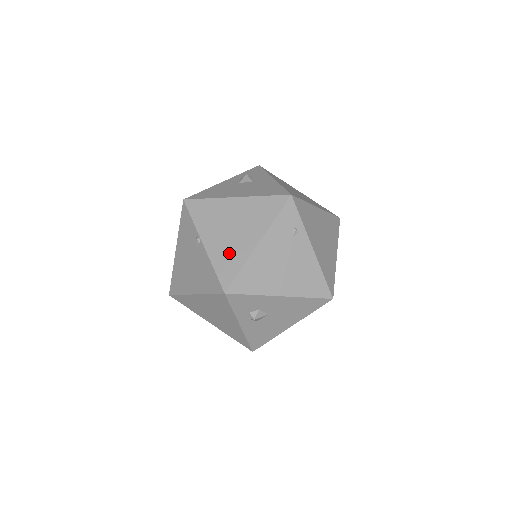
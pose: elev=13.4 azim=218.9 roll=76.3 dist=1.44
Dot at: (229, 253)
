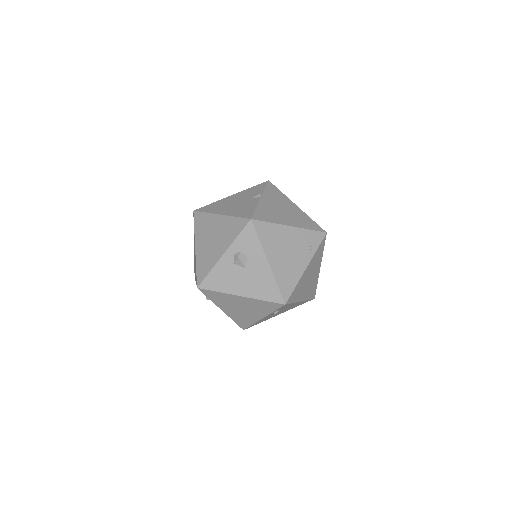
Dot at: (271, 213)
